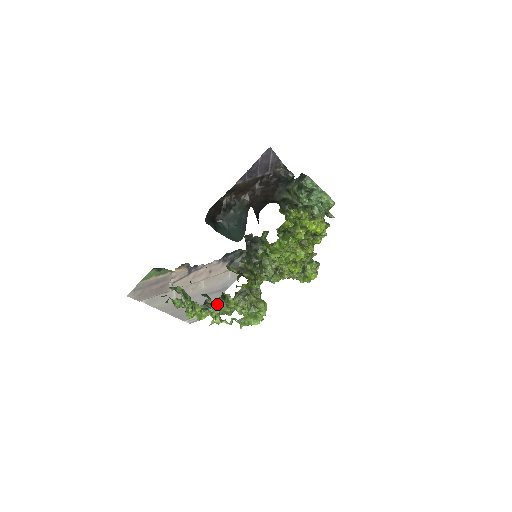
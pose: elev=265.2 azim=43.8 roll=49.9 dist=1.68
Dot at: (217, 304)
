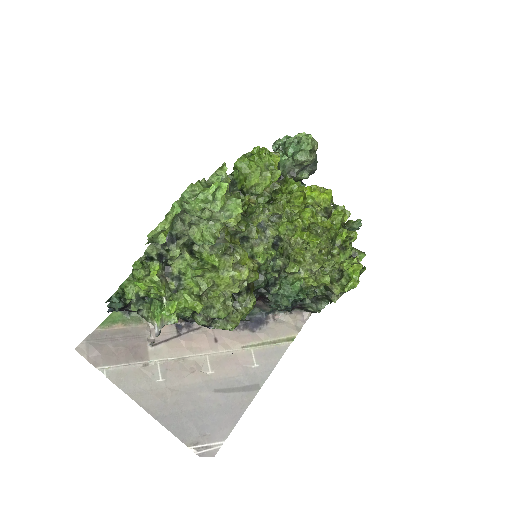
Dot at: (178, 247)
